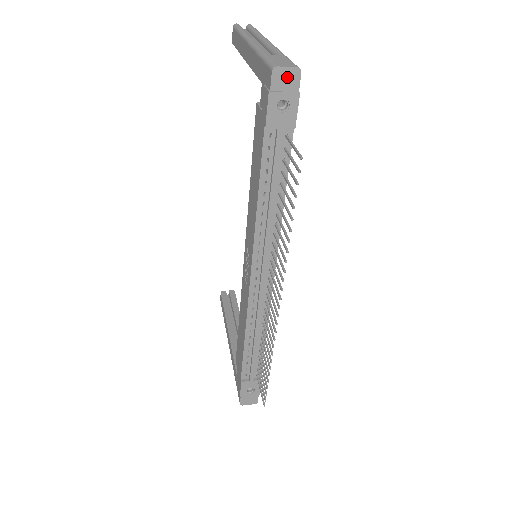
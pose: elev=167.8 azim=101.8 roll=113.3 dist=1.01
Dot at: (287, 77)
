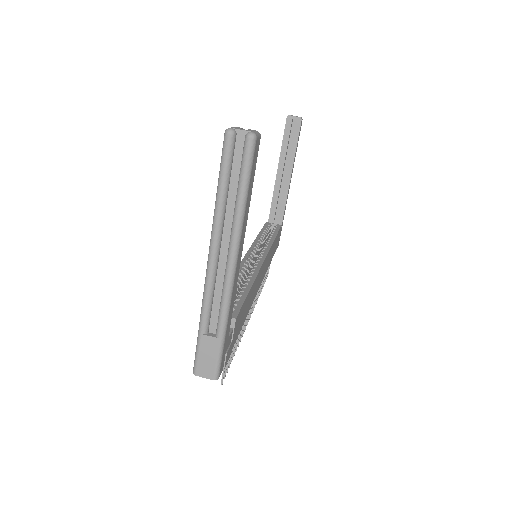
Dot at: (208, 373)
